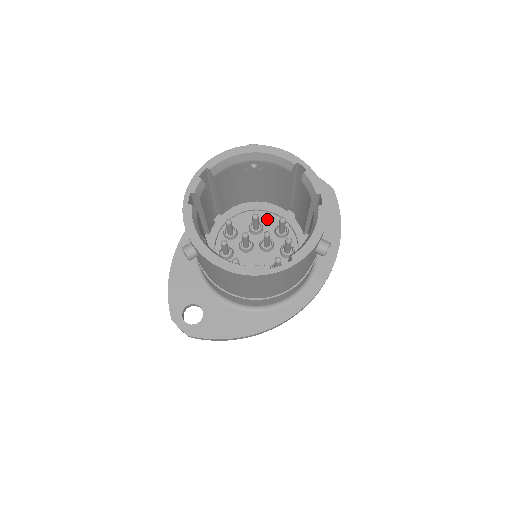
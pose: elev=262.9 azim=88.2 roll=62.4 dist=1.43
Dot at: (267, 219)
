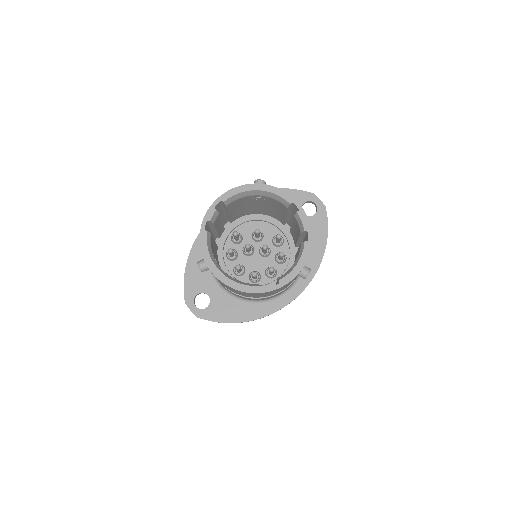
Dot at: (267, 229)
